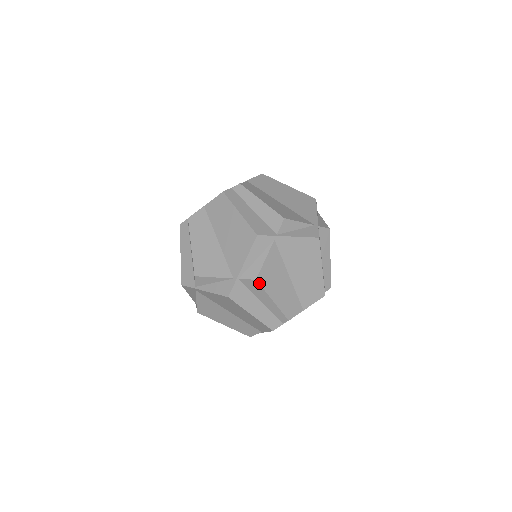
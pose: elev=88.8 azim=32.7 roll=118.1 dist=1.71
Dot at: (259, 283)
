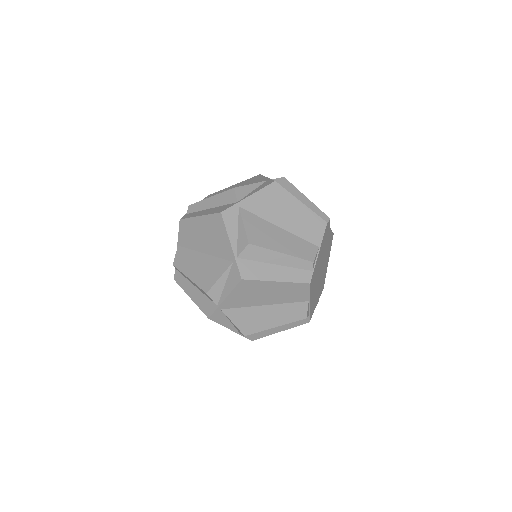
Dot at: (288, 181)
